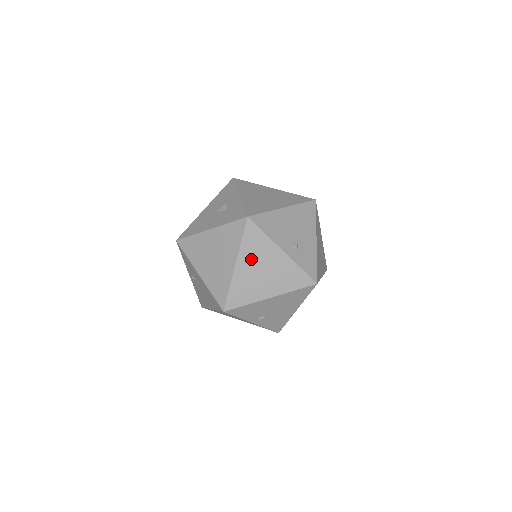
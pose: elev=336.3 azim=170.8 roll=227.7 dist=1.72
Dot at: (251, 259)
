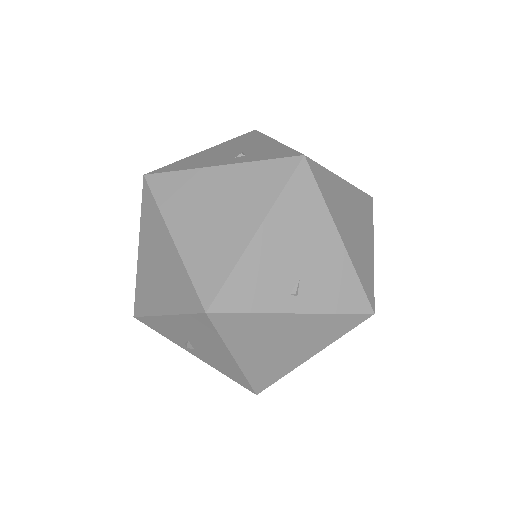
Dot at: (186, 212)
